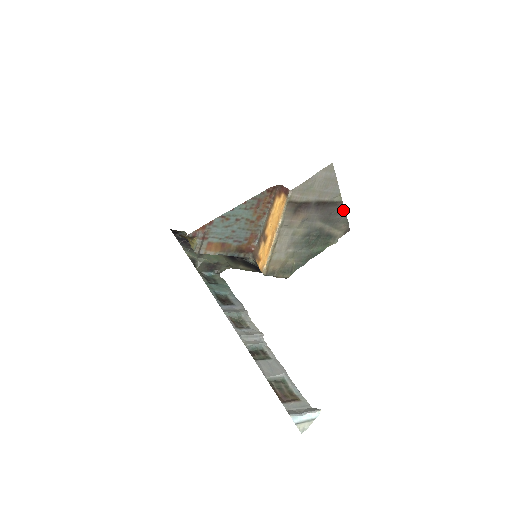
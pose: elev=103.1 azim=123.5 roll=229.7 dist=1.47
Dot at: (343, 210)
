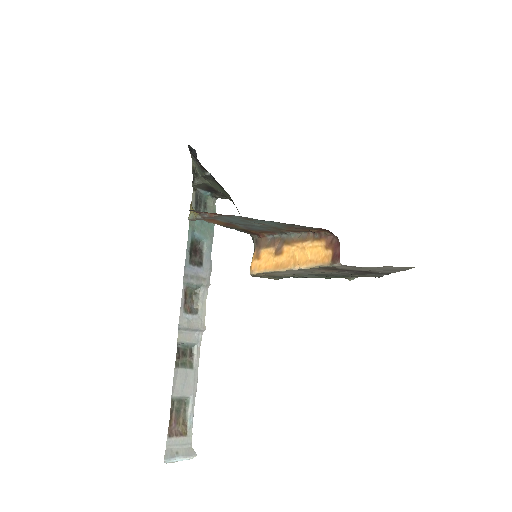
Dot at: (385, 274)
